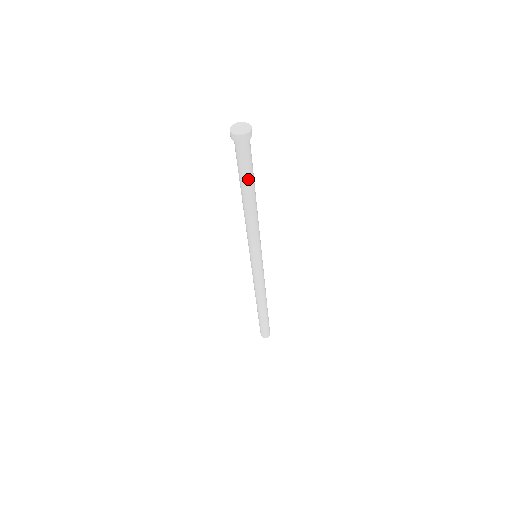
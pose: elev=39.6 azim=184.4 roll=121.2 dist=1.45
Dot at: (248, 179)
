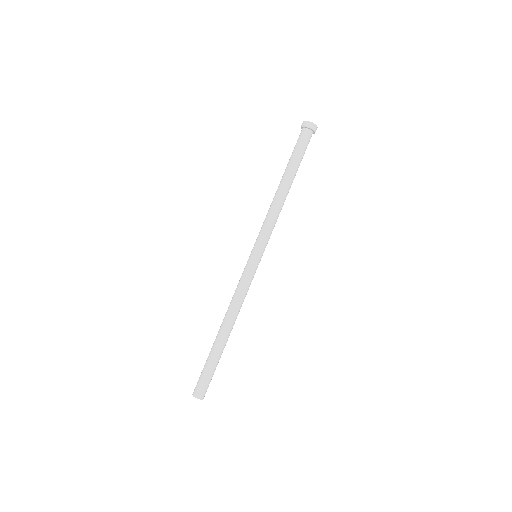
Dot at: (292, 161)
